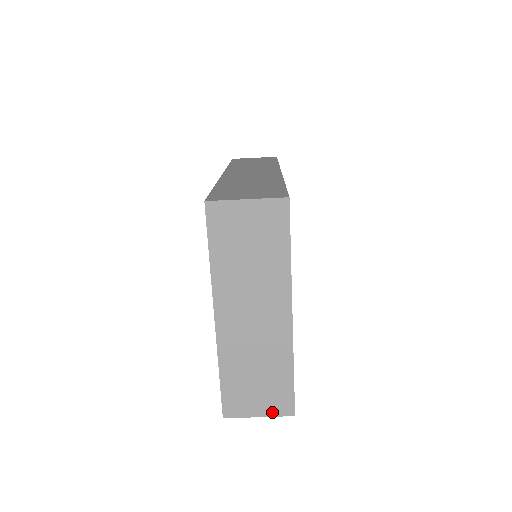
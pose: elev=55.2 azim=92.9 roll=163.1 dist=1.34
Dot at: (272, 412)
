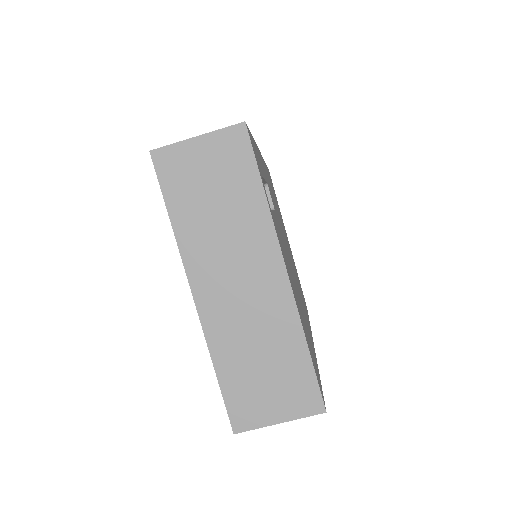
Dot at: (295, 412)
